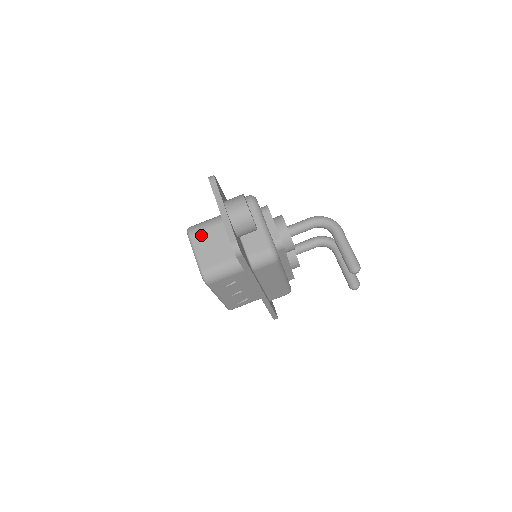
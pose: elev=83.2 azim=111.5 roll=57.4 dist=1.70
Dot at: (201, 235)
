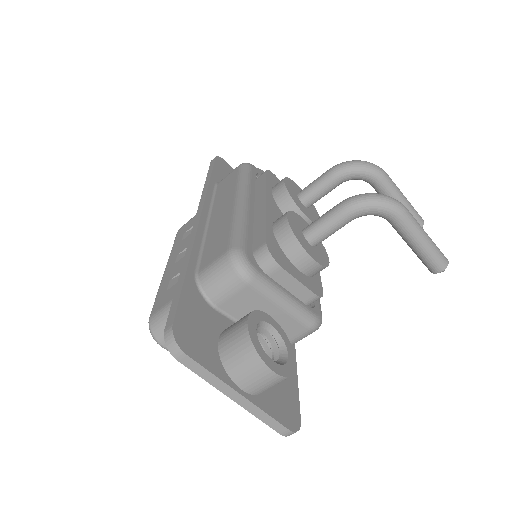
Dot at: occluded
